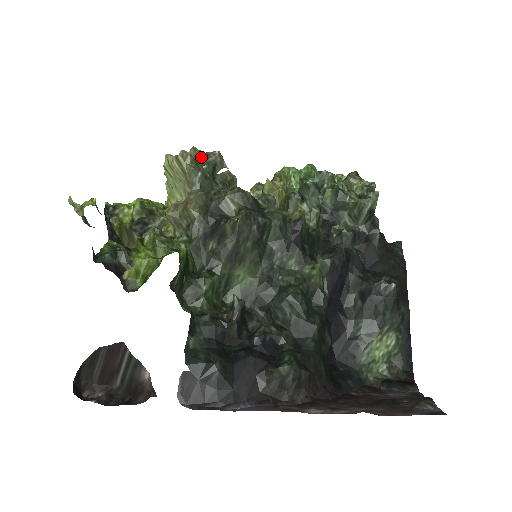
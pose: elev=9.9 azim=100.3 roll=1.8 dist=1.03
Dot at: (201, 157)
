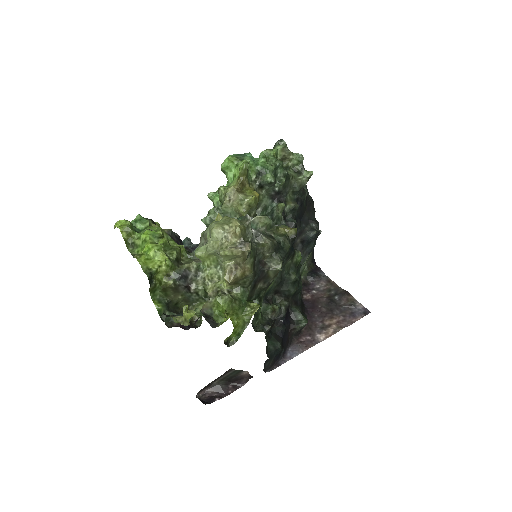
Dot at: (245, 232)
